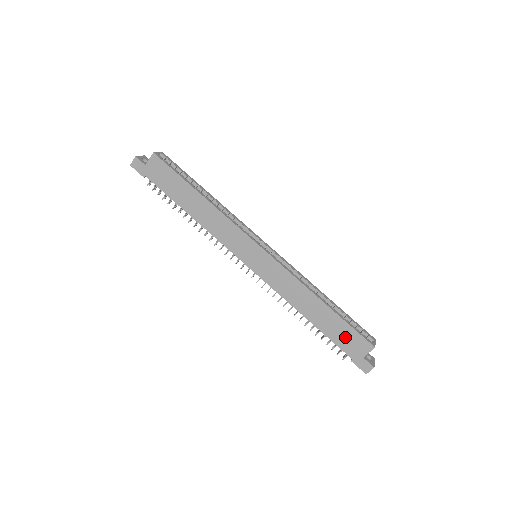
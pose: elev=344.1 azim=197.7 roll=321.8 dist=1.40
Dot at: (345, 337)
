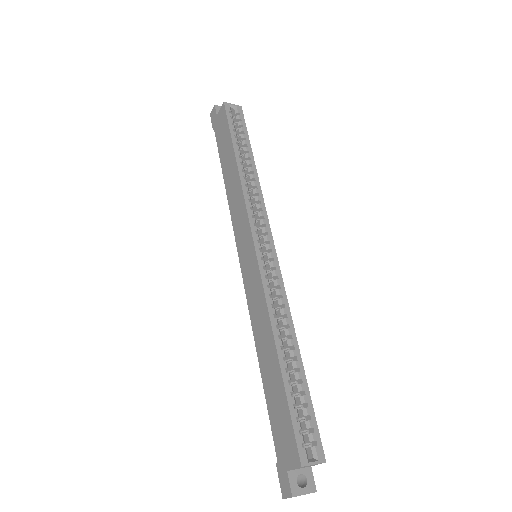
Dot at: (280, 422)
